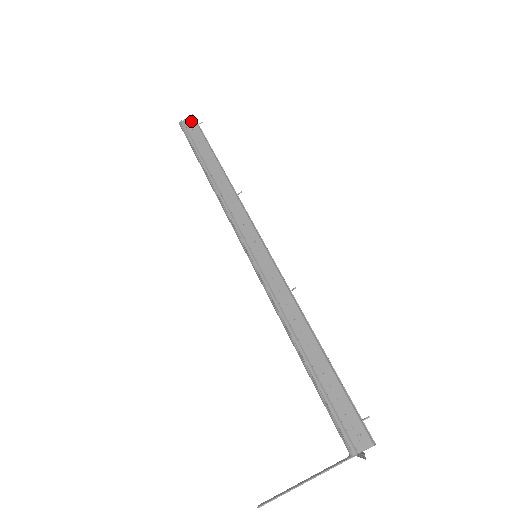
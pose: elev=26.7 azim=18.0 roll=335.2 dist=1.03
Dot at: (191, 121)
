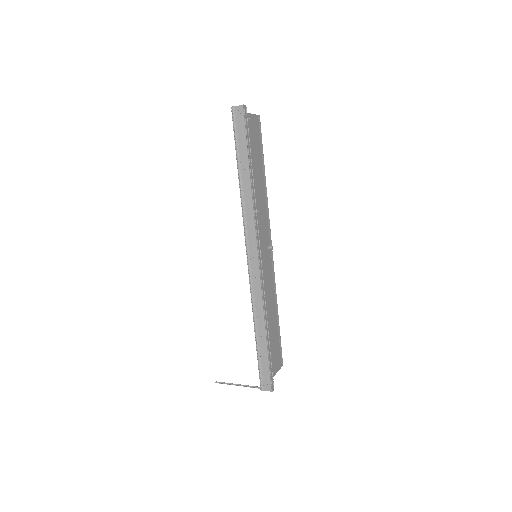
Dot at: (241, 113)
